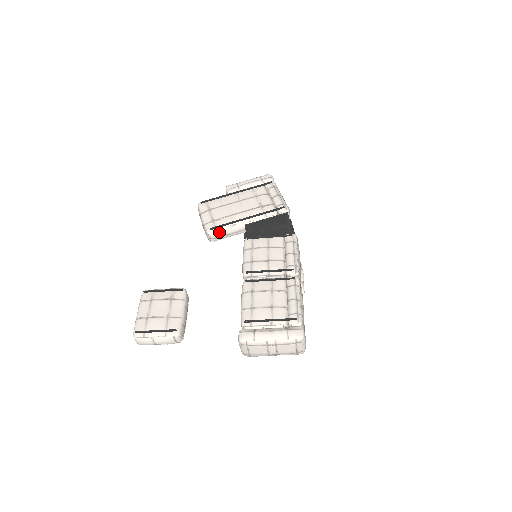
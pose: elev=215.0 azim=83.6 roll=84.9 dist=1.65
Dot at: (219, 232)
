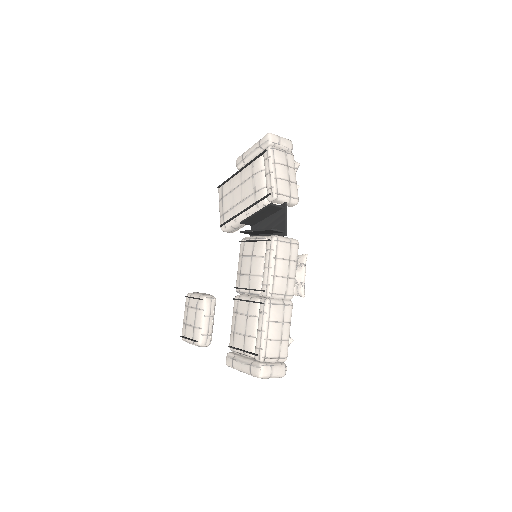
Dot at: (228, 228)
